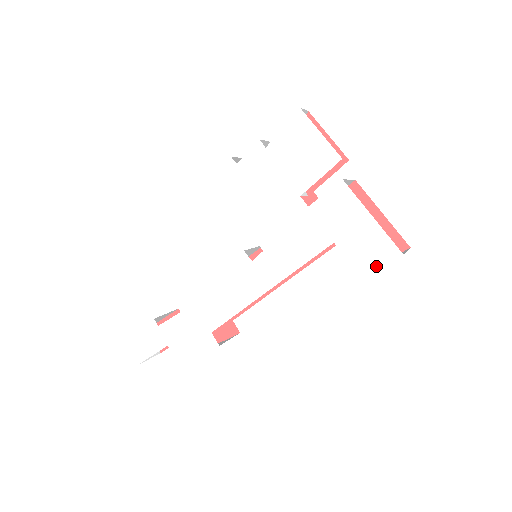
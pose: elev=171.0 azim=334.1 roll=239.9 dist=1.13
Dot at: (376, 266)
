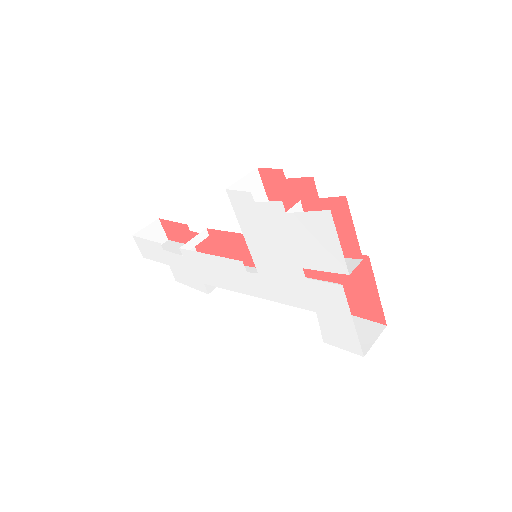
Dot at: (340, 347)
